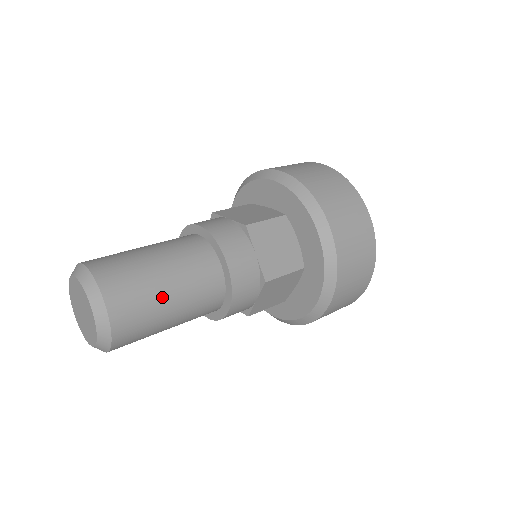
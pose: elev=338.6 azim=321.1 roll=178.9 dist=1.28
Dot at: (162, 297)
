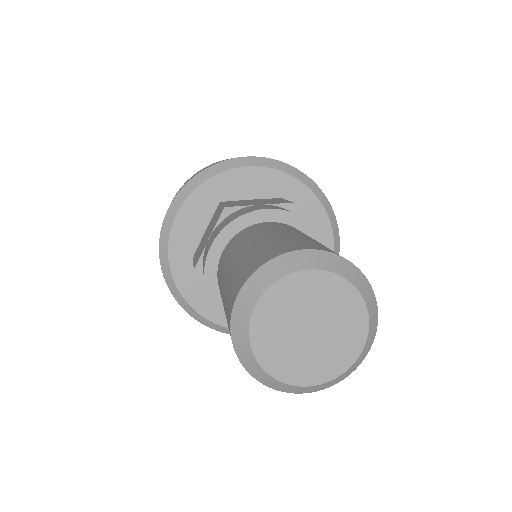
Dot at: occluded
